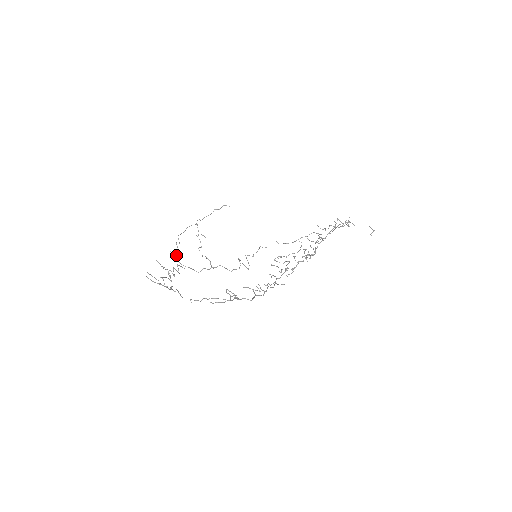
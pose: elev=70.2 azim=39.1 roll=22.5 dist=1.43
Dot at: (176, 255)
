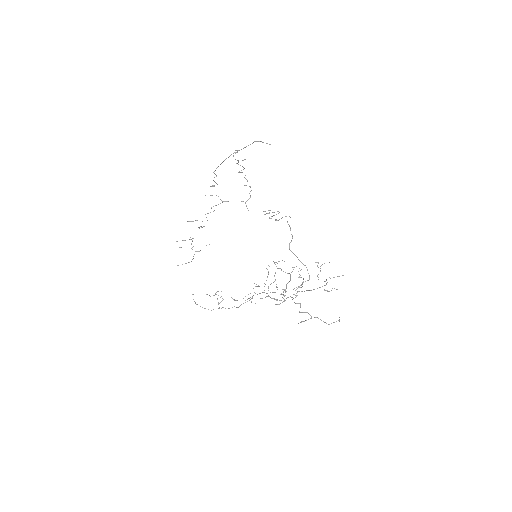
Dot at: occluded
